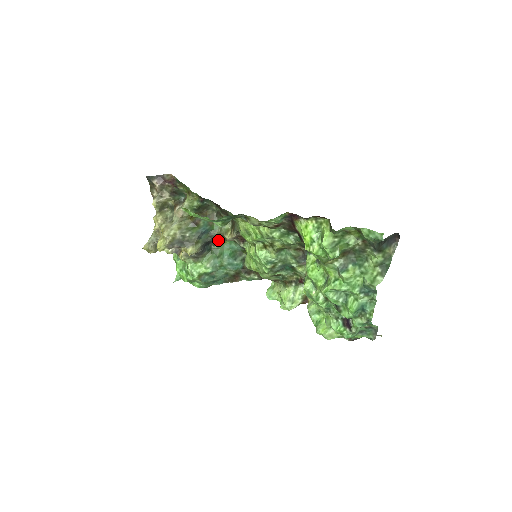
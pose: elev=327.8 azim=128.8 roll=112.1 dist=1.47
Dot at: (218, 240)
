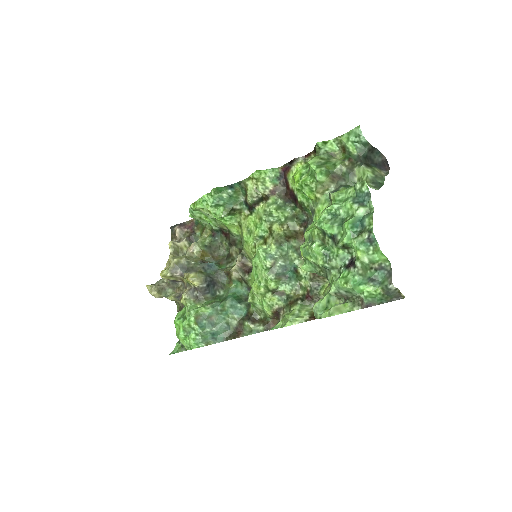
Dot at: (224, 284)
